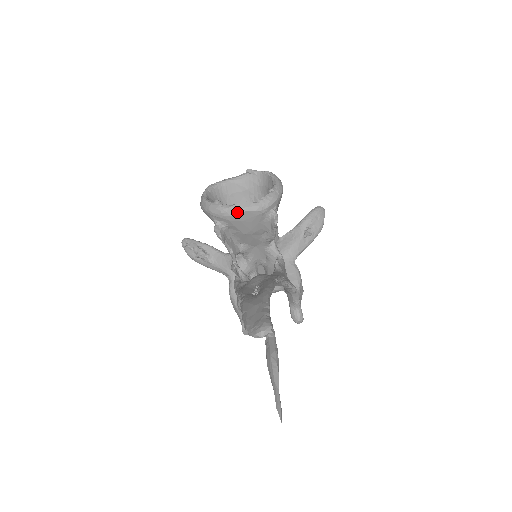
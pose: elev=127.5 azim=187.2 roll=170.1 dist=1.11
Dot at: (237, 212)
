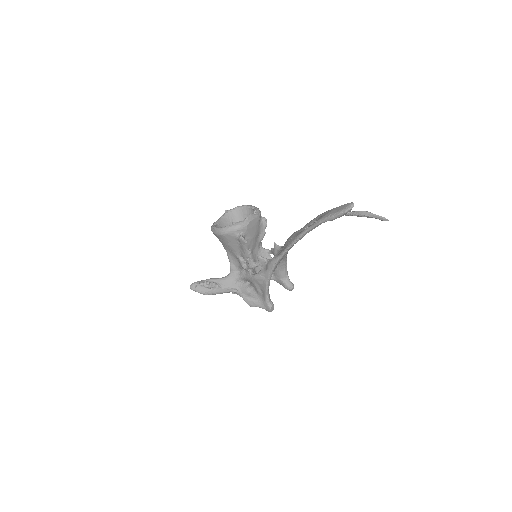
Dot at: (250, 221)
